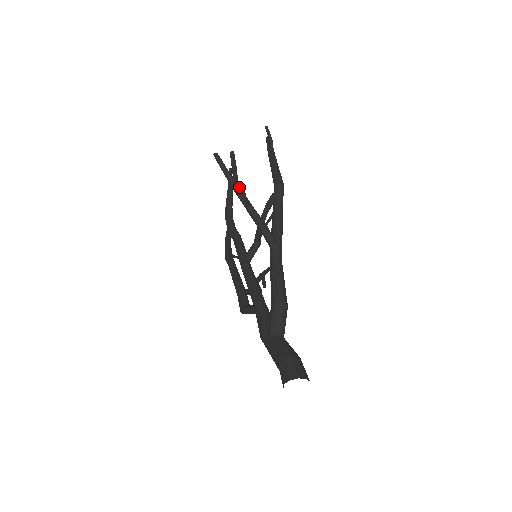
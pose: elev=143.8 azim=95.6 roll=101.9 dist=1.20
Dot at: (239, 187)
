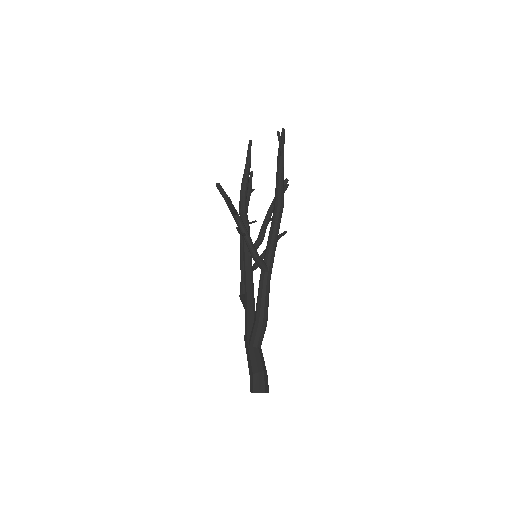
Dot at: (238, 216)
